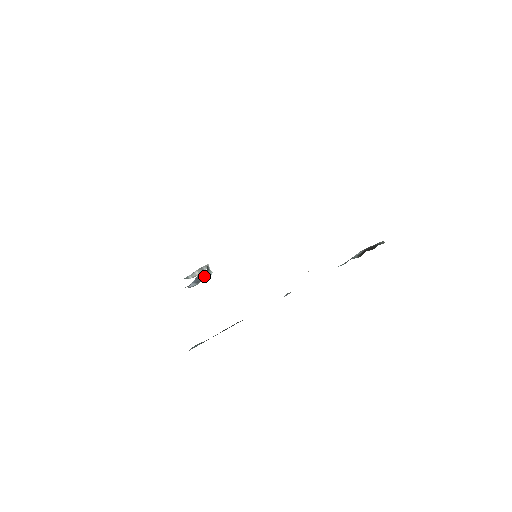
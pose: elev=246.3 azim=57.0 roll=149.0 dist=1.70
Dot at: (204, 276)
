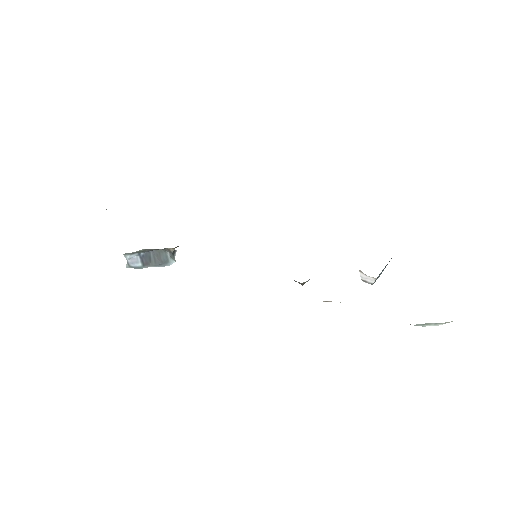
Dot at: (161, 257)
